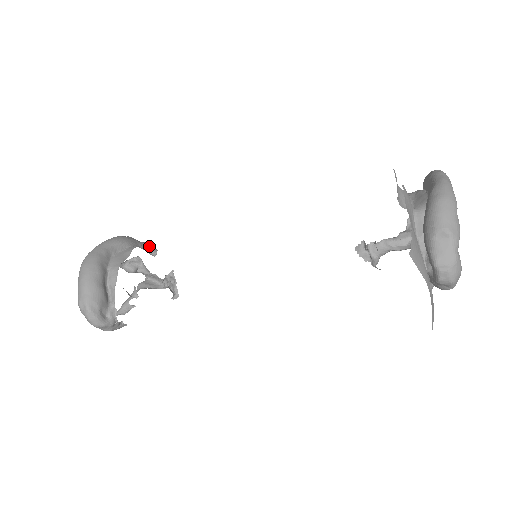
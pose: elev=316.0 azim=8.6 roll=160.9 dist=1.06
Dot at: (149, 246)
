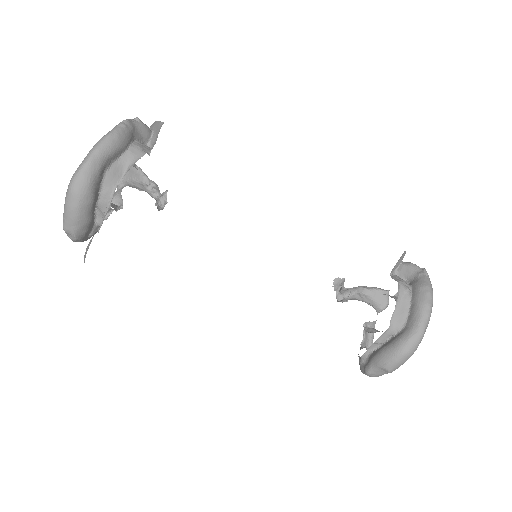
Dot at: (144, 131)
